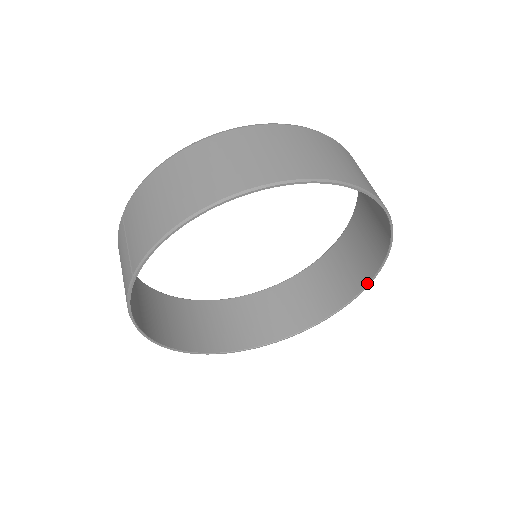
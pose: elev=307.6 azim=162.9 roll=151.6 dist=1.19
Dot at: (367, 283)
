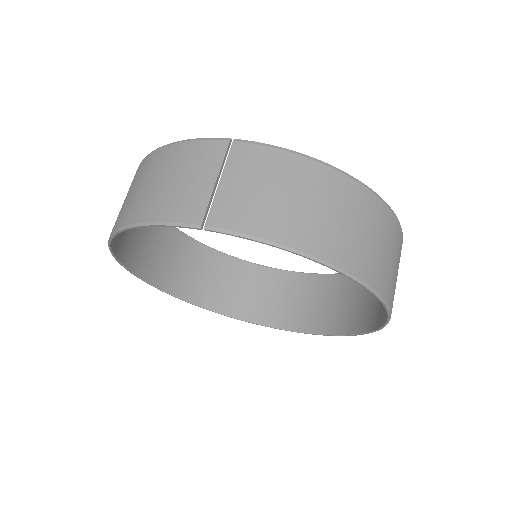
Dot at: (279, 327)
